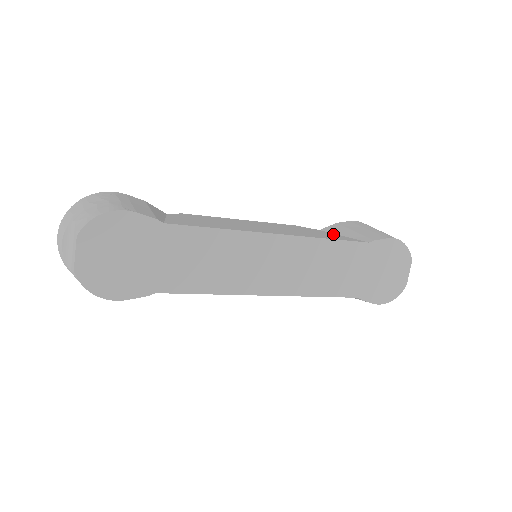
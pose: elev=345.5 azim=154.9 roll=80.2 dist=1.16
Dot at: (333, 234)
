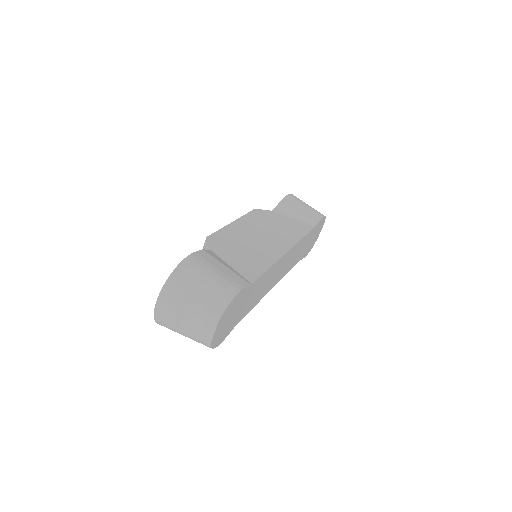
Dot at: (289, 219)
